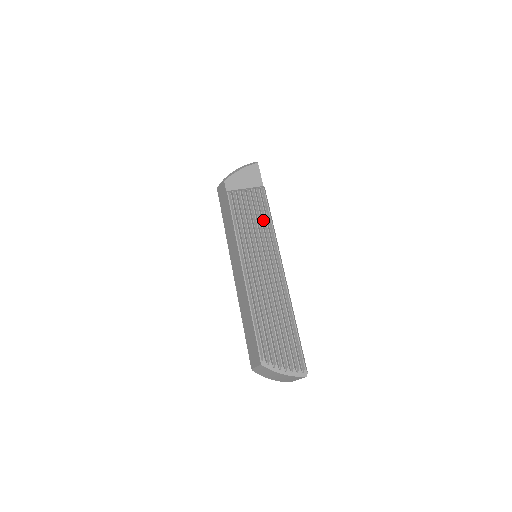
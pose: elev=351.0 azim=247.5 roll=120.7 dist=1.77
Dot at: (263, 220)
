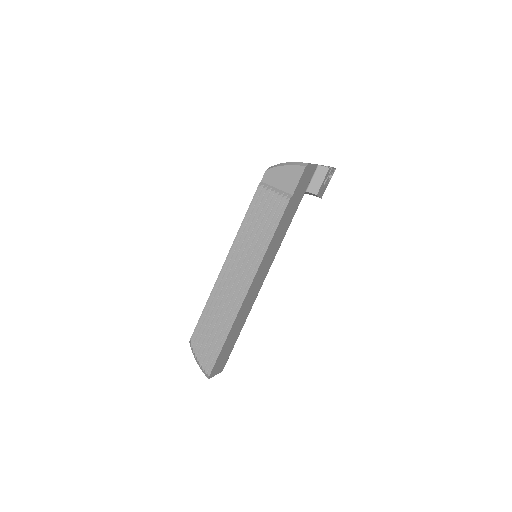
Dot at: (267, 230)
